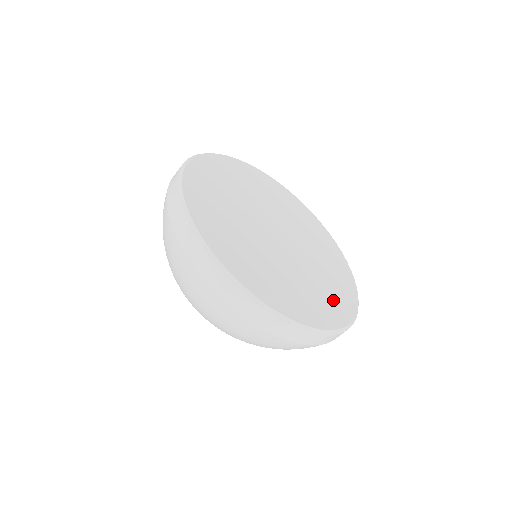
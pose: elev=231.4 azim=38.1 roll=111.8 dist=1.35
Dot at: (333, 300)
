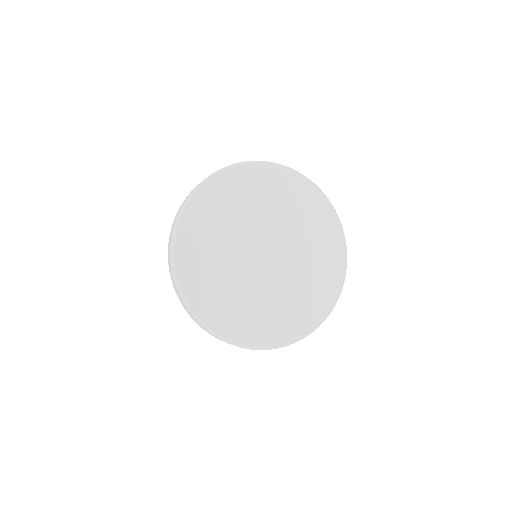
Dot at: (271, 324)
